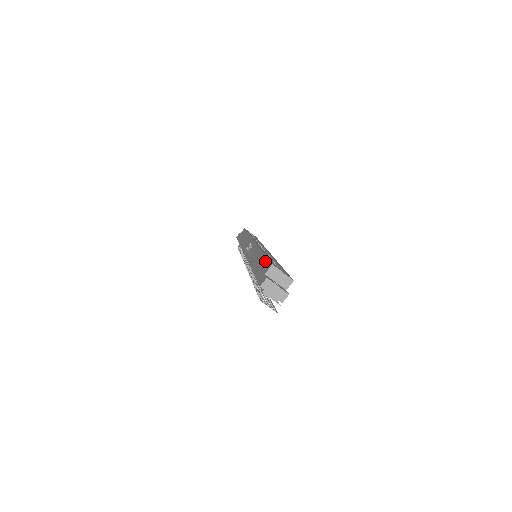
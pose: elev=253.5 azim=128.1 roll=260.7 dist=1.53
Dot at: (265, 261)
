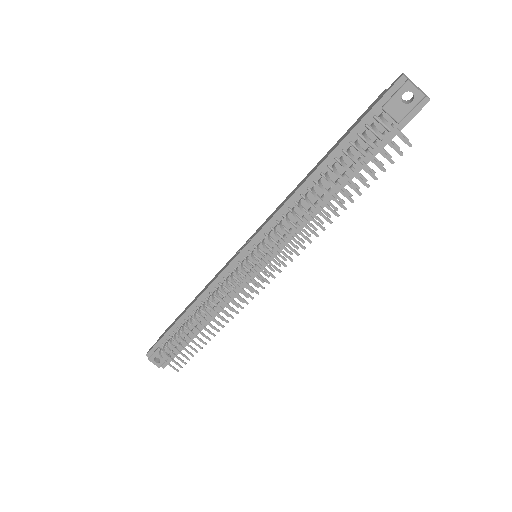
Dot at: (353, 124)
